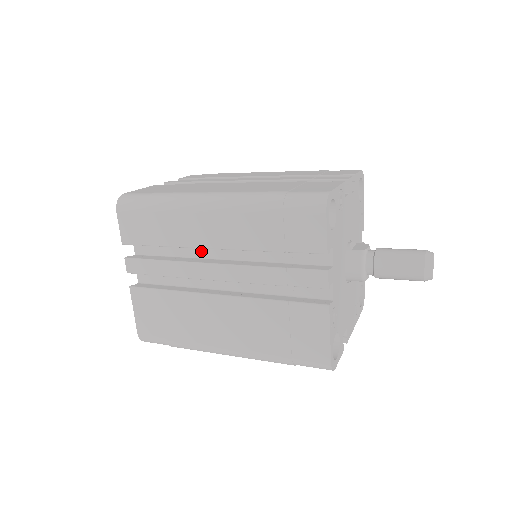
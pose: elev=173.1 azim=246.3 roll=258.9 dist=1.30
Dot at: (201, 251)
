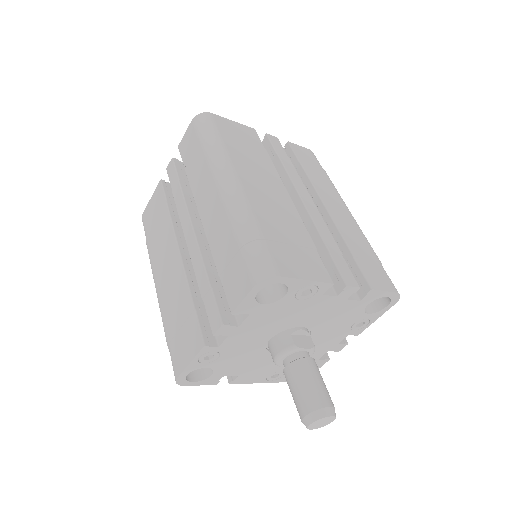
Dot at: occluded
